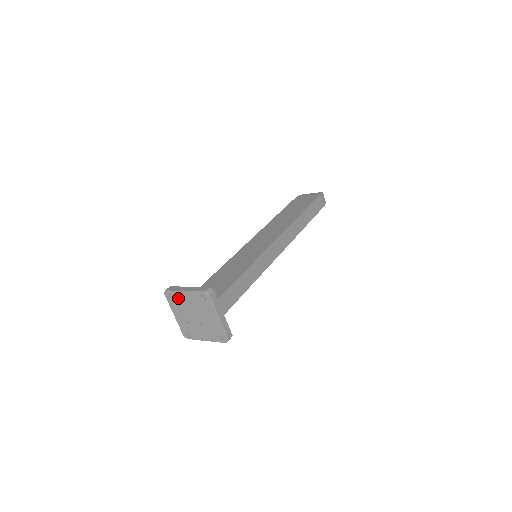
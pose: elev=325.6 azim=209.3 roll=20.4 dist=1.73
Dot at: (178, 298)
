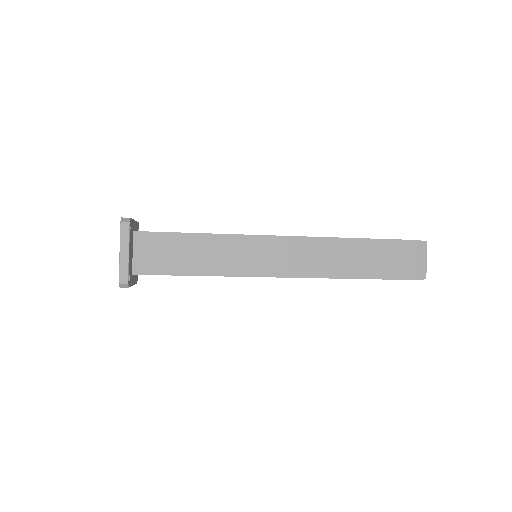
Dot at: occluded
